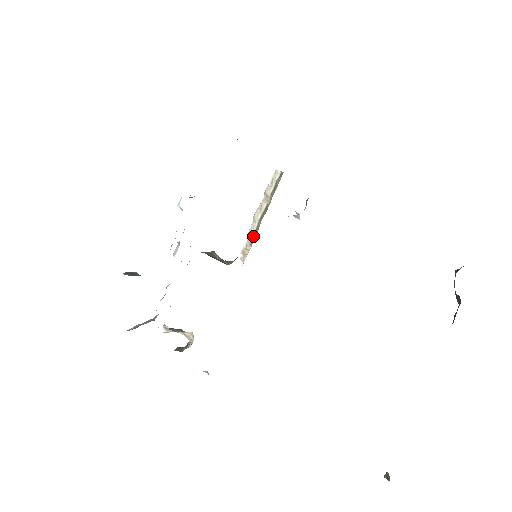
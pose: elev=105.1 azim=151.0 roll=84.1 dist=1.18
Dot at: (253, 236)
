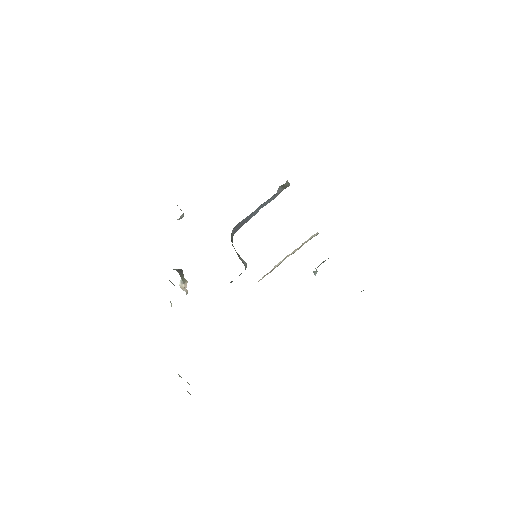
Dot at: occluded
